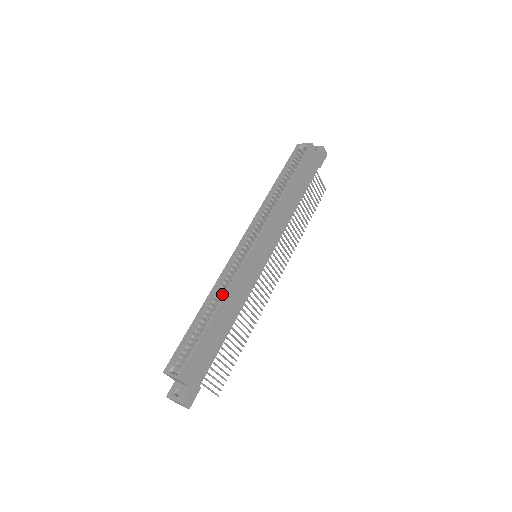
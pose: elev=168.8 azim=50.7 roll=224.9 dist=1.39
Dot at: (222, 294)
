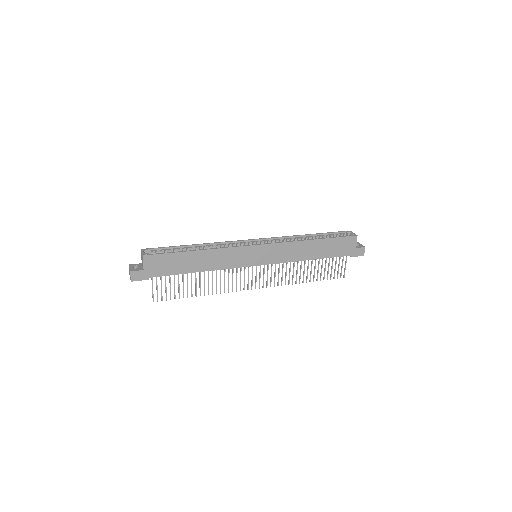
Dot at: (214, 248)
